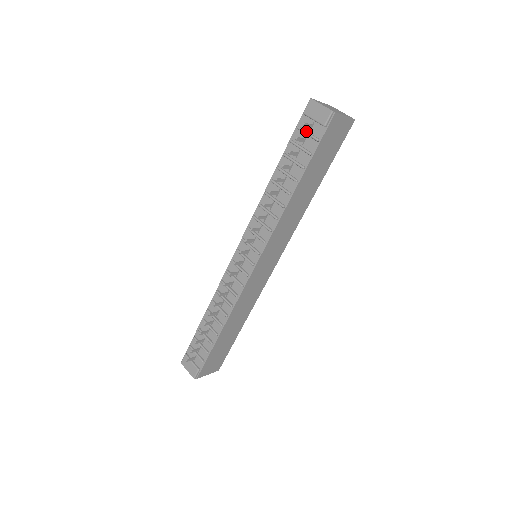
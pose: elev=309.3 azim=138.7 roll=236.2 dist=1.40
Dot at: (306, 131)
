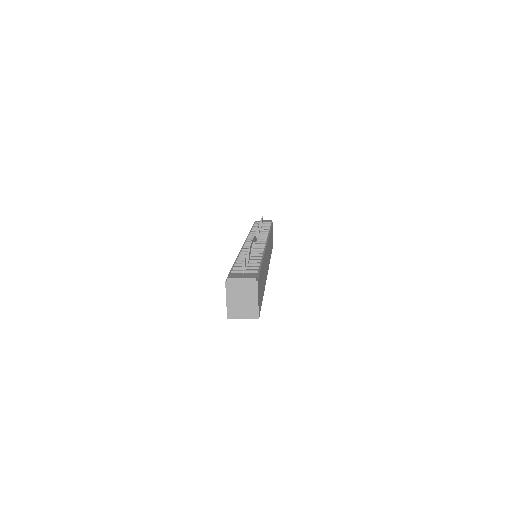
Dot at: occluded
